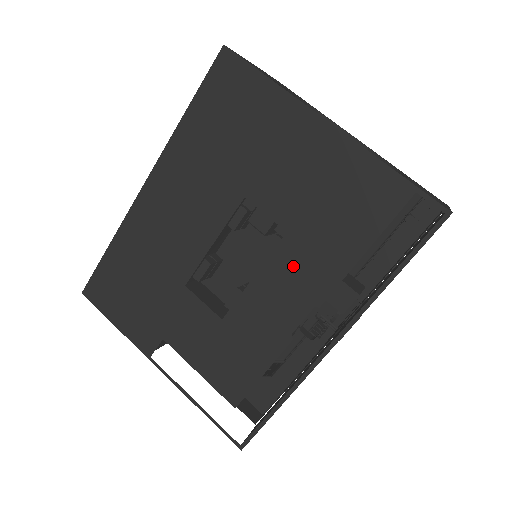
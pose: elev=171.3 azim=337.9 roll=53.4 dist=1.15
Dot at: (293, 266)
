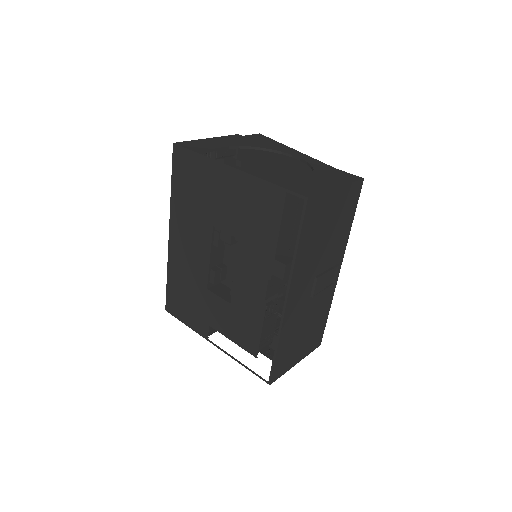
Dot at: (249, 259)
